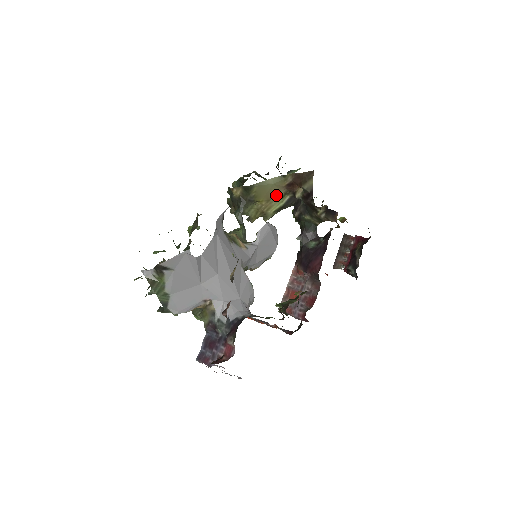
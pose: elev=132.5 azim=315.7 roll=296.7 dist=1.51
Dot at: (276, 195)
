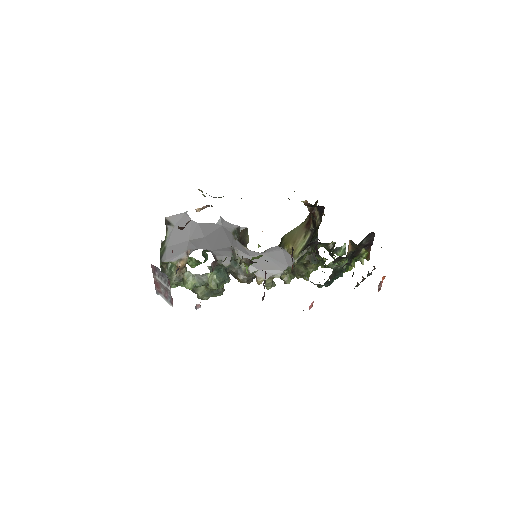
Dot at: (299, 237)
